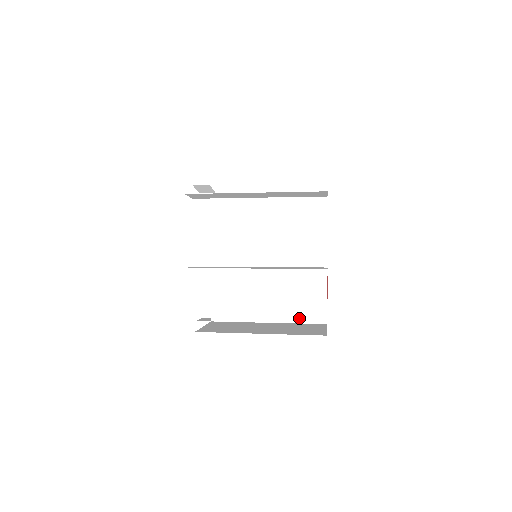
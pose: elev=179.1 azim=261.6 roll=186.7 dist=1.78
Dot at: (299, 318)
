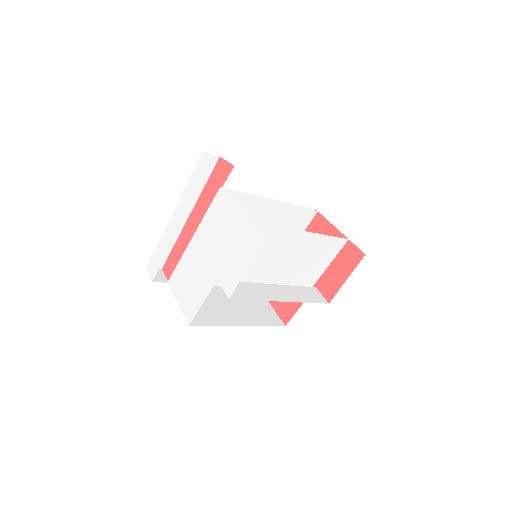
Dot at: occluded
